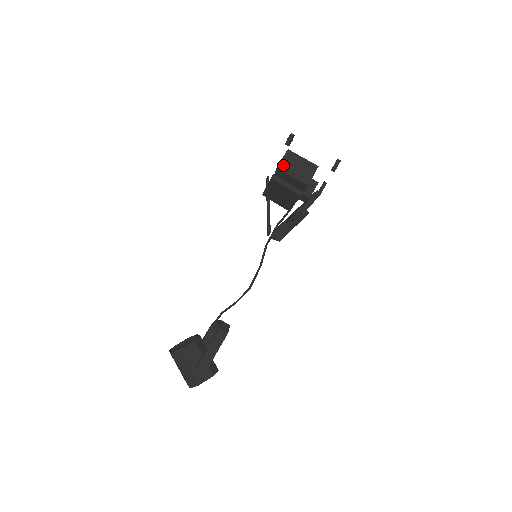
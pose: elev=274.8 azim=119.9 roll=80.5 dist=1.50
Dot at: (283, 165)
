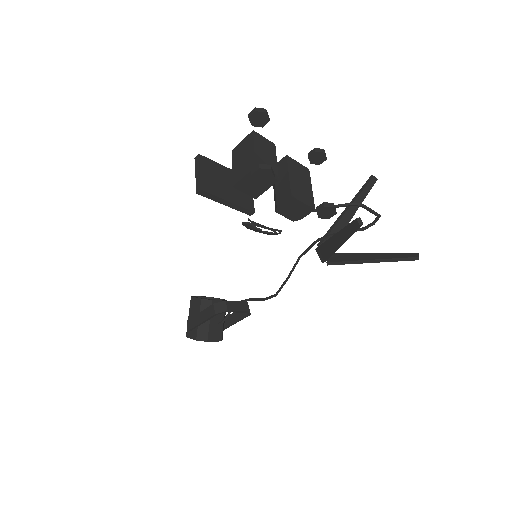
Dot at: (237, 149)
